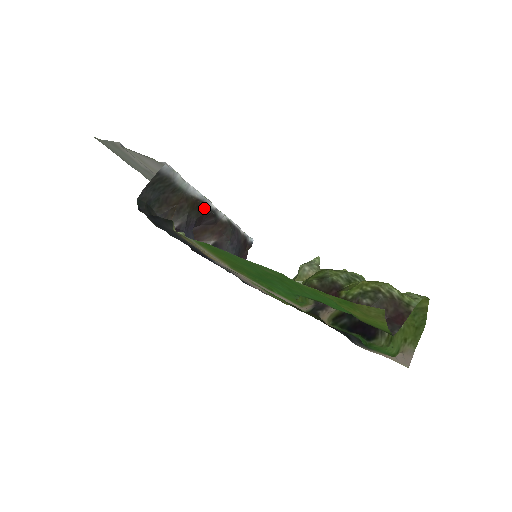
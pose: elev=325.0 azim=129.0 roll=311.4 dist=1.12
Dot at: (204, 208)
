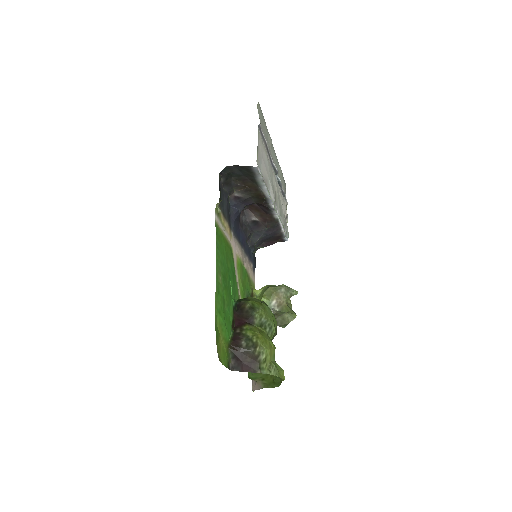
Dot at: (265, 202)
